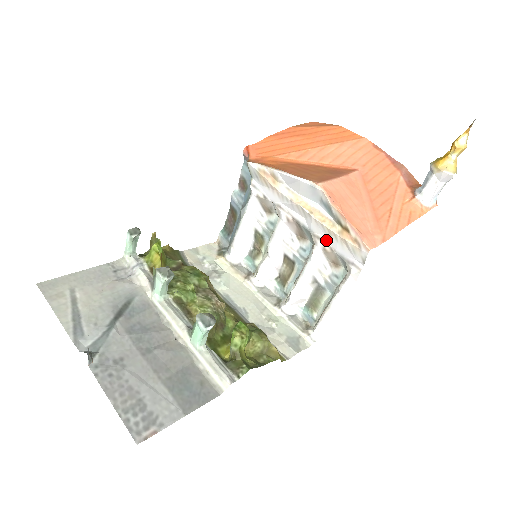
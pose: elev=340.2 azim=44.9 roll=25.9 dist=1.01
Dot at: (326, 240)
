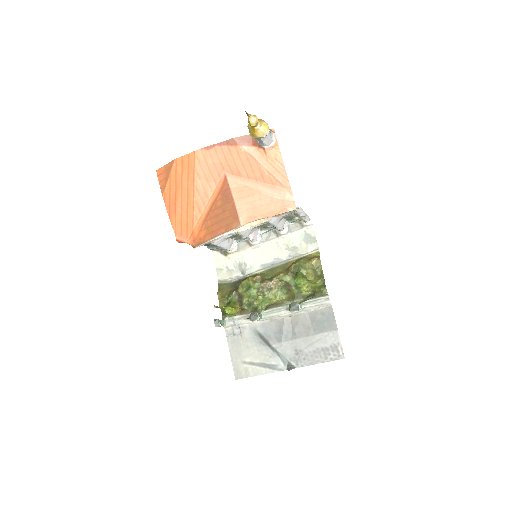
Dot at: occluded
